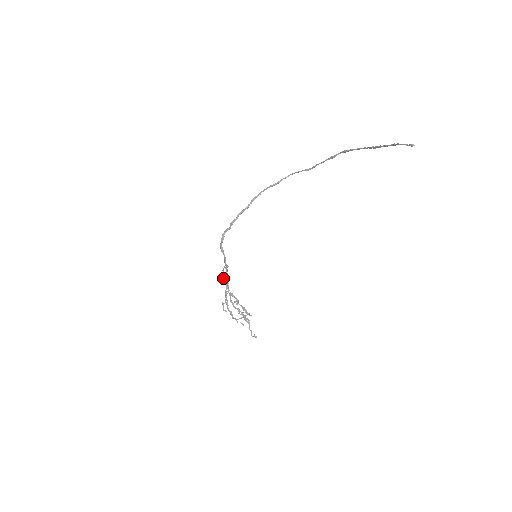
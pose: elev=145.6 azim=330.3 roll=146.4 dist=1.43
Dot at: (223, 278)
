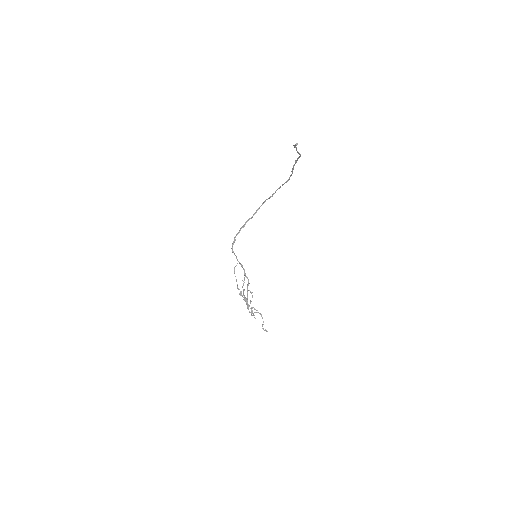
Dot at: occluded
